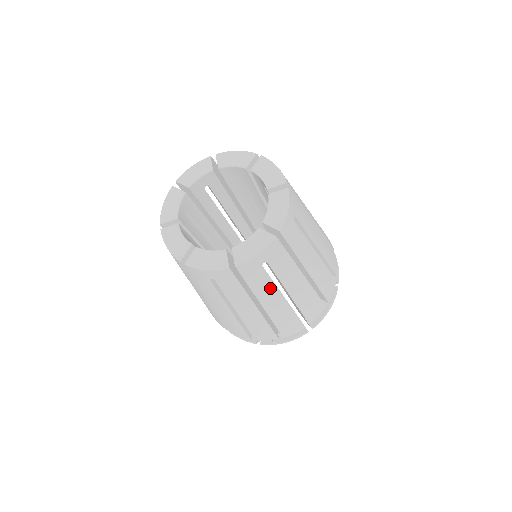
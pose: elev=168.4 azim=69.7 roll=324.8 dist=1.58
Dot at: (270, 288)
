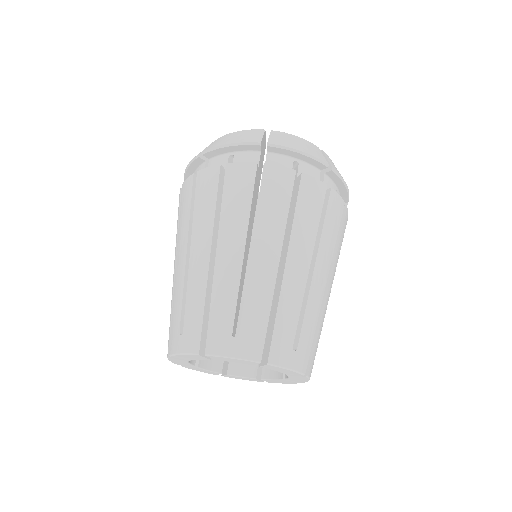
Dot at: occluded
